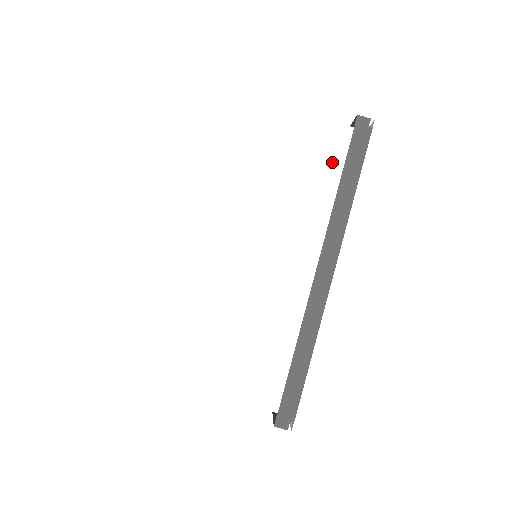
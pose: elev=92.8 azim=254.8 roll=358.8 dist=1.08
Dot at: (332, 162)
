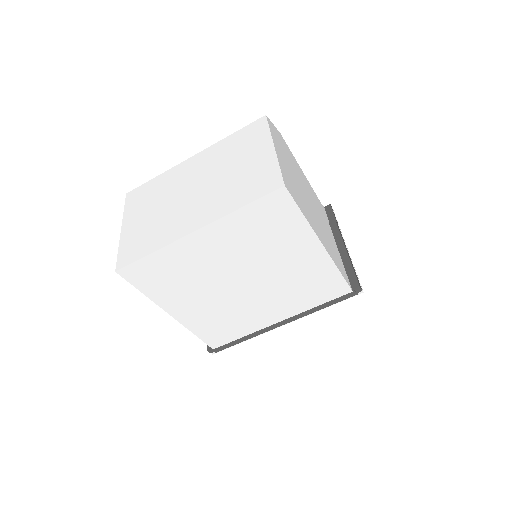
Dot at: (330, 296)
